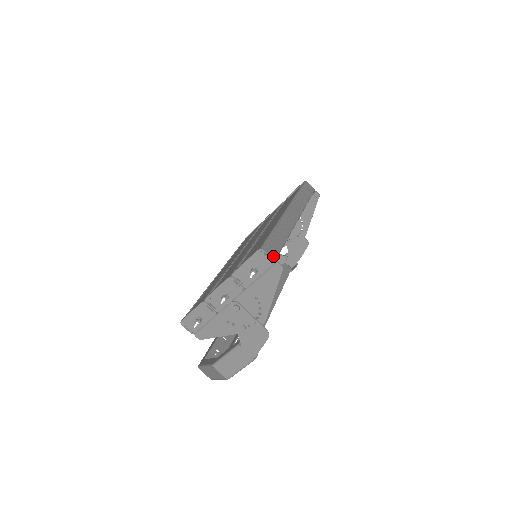
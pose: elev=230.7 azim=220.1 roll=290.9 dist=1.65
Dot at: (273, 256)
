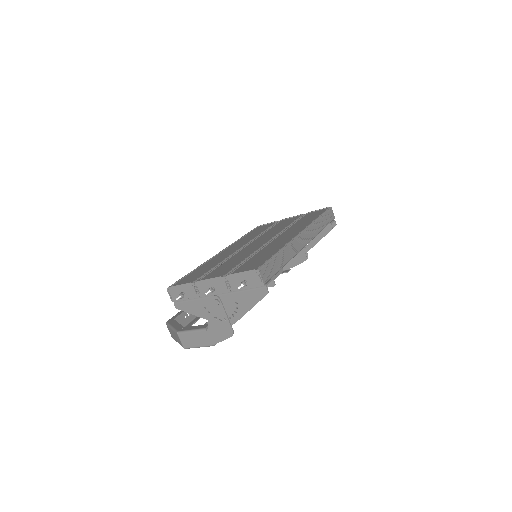
Dot at: (265, 279)
